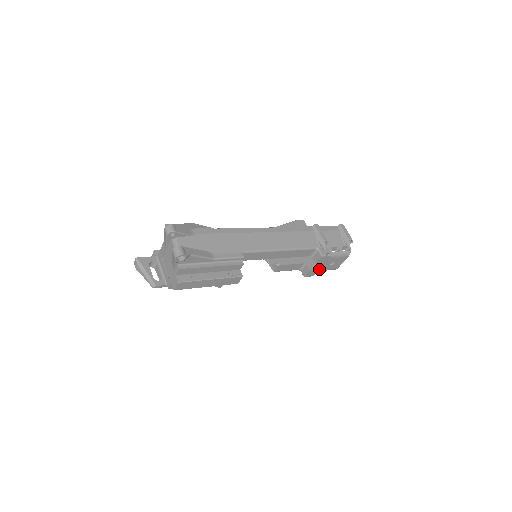
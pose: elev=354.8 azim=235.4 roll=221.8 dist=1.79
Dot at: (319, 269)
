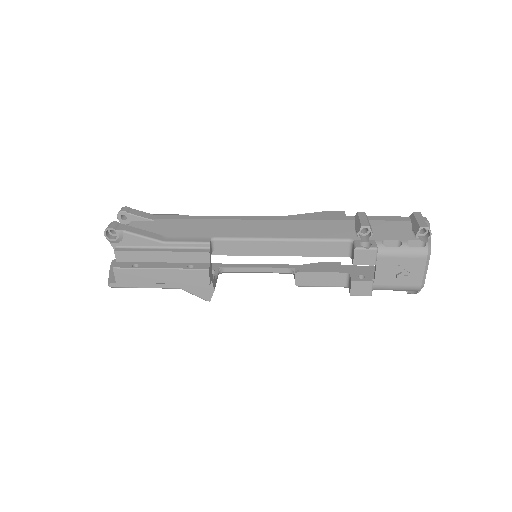
Dot at: (377, 283)
